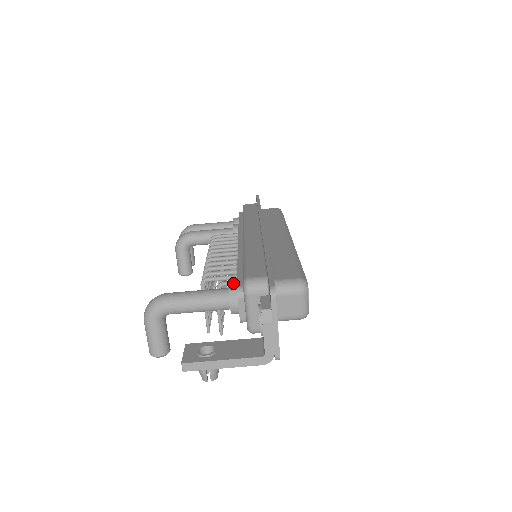
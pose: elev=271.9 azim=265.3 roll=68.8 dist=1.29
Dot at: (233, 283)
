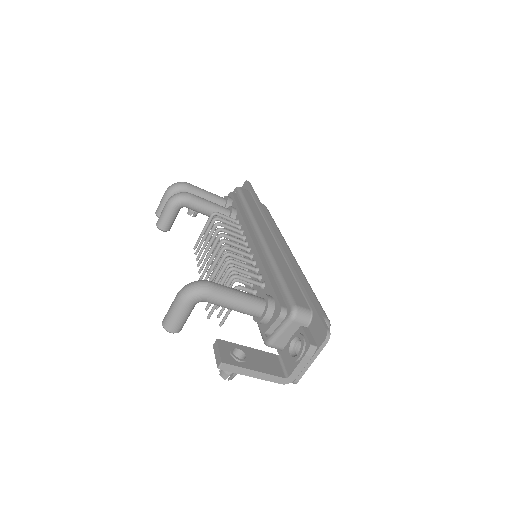
Dot at: (271, 297)
